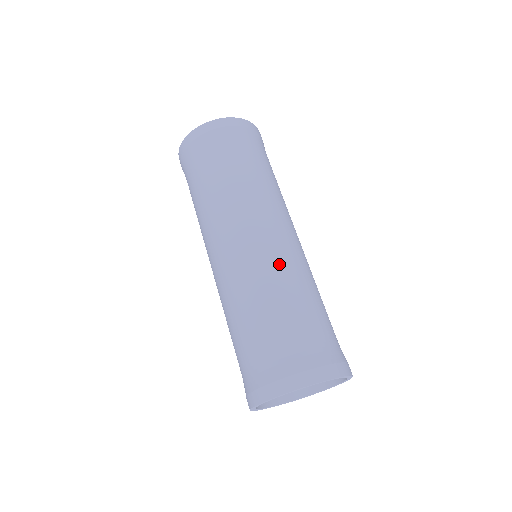
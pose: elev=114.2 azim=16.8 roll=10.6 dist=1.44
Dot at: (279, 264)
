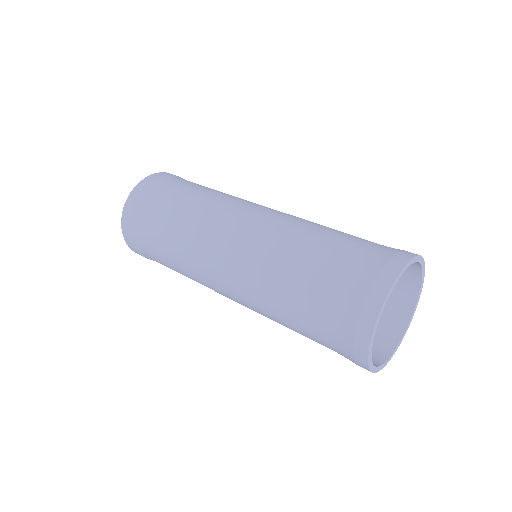
Dot at: (287, 220)
